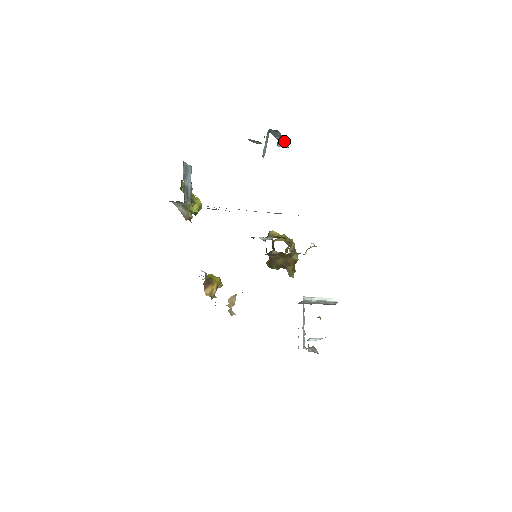
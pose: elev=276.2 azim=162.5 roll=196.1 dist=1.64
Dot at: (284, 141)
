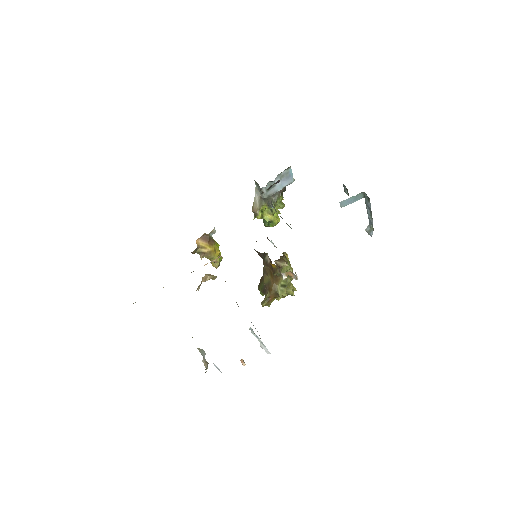
Dot at: occluded
